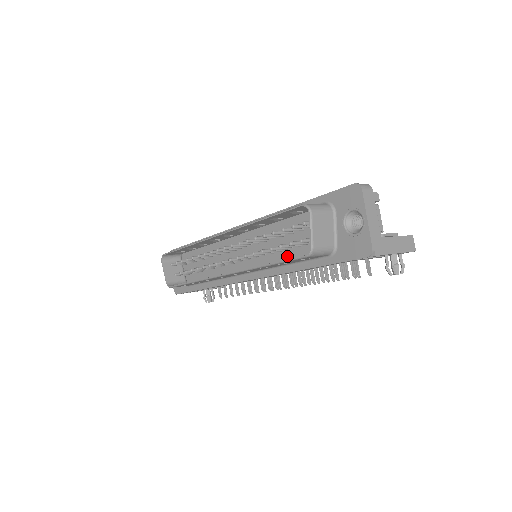
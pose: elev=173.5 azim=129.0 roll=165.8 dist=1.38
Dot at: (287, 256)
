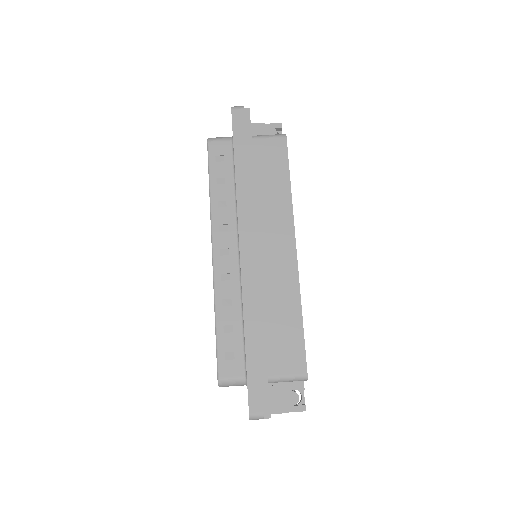
Dot at: occluded
